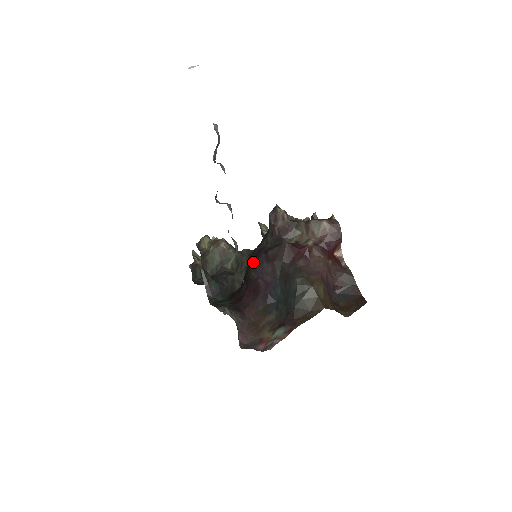
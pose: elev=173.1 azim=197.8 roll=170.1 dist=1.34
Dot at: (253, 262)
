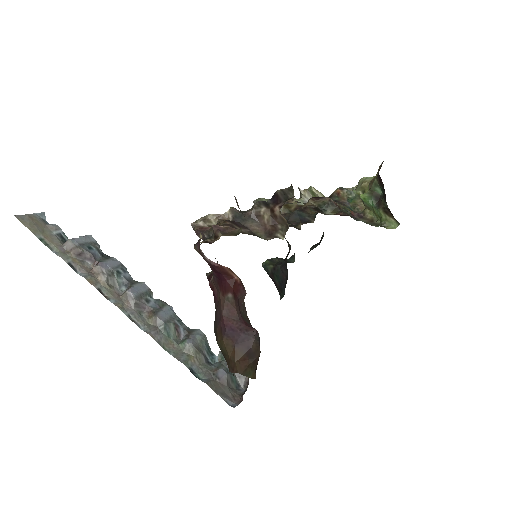
Dot at: occluded
